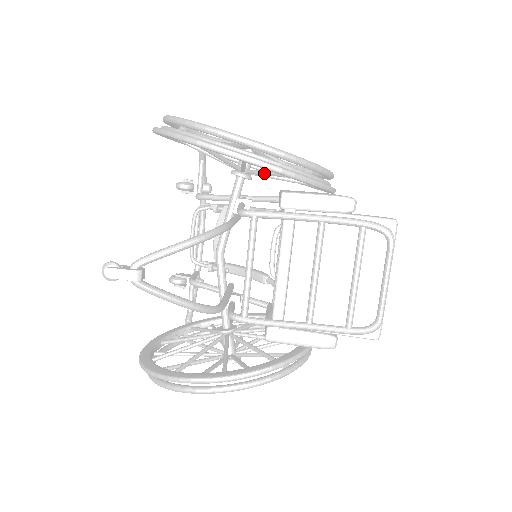
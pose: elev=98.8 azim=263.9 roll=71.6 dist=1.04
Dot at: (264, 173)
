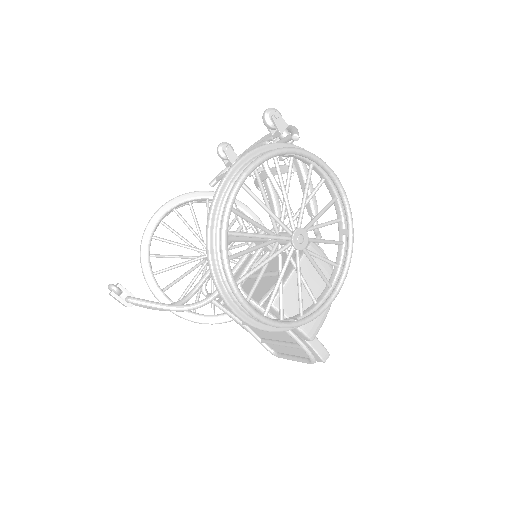
Dot at: (278, 275)
